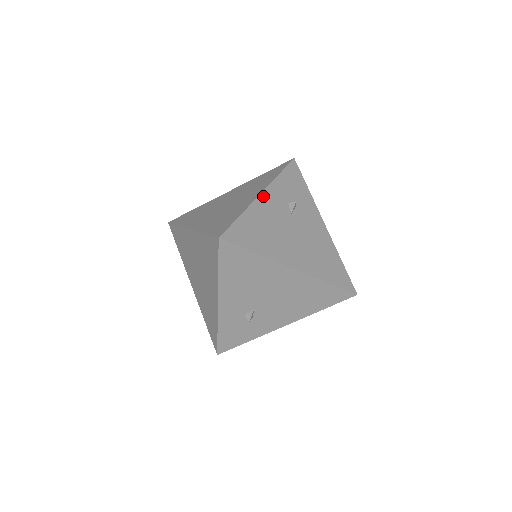
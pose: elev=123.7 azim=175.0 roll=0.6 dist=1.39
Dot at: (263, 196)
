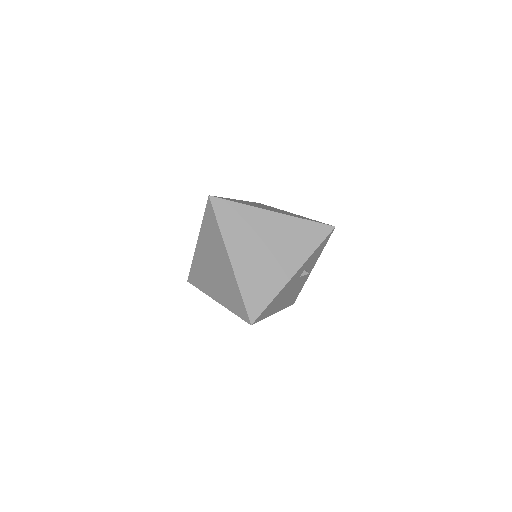
Dot at: (294, 276)
